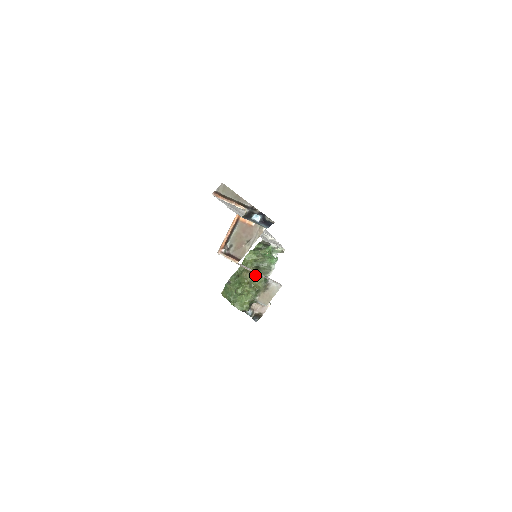
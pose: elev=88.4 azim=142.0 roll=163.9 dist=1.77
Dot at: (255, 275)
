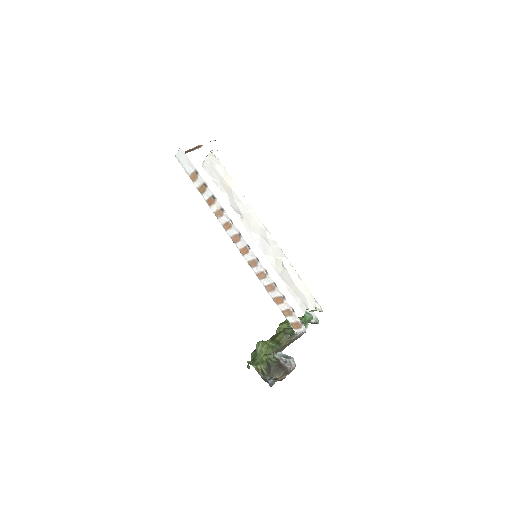
Dot at: occluded
